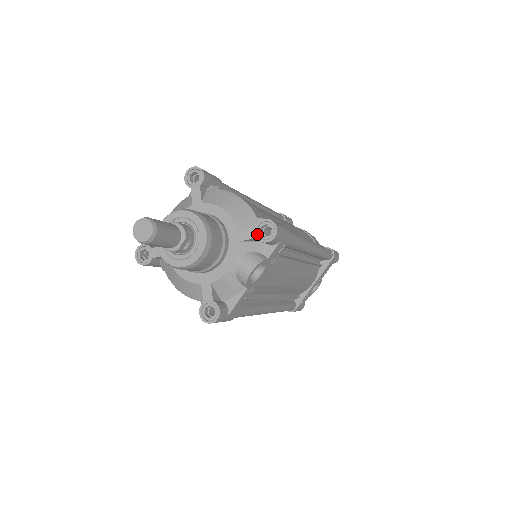
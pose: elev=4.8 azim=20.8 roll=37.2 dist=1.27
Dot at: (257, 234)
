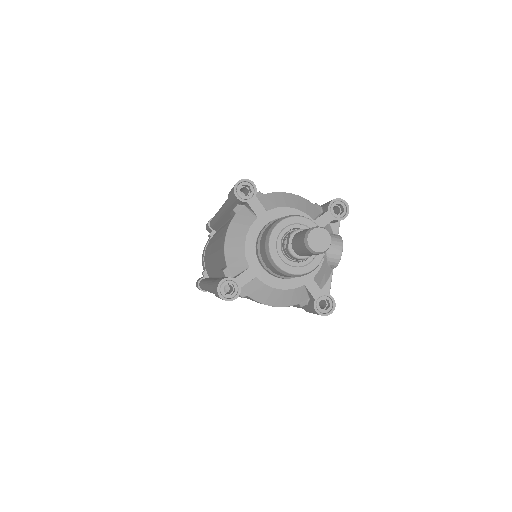
Dot at: (333, 216)
